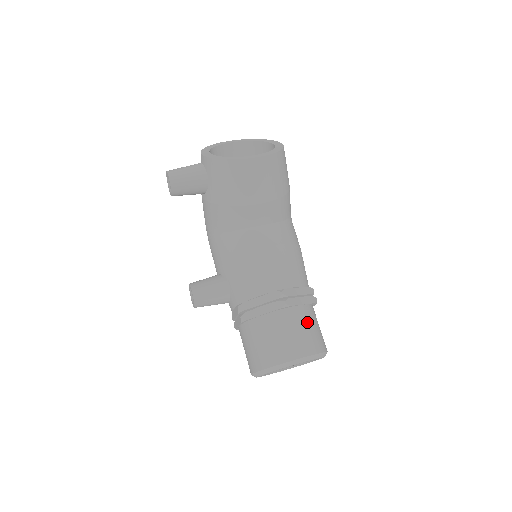
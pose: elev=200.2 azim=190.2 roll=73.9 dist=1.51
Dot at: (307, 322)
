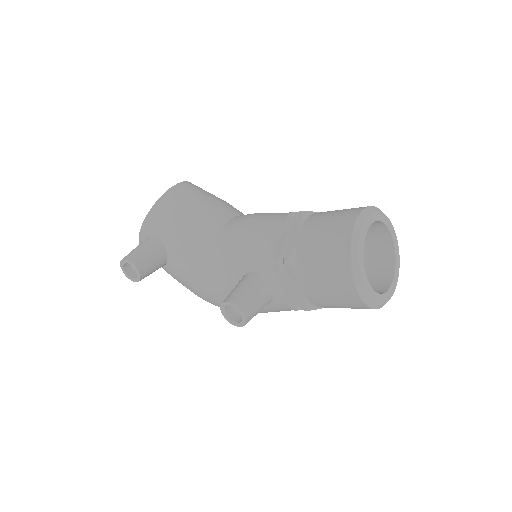
Dot at: occluded
